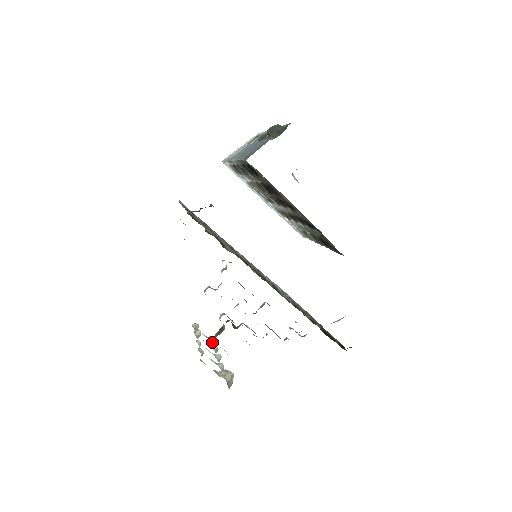
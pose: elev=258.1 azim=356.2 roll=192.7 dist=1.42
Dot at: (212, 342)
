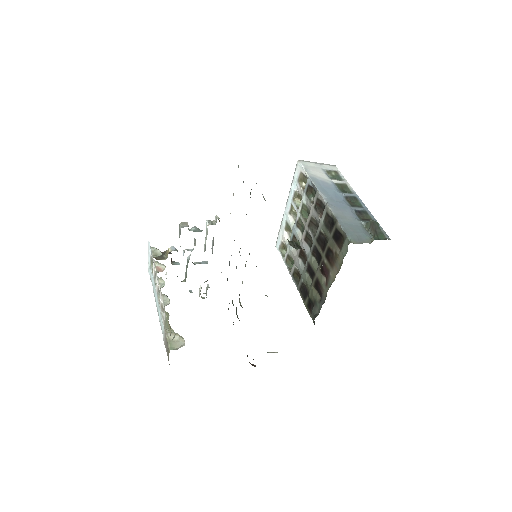
Dot at: occluded
